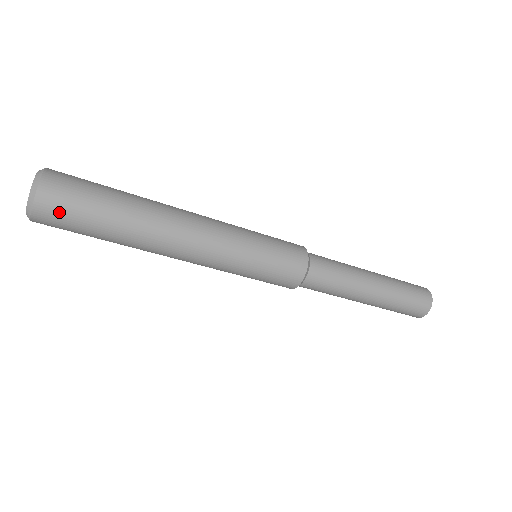
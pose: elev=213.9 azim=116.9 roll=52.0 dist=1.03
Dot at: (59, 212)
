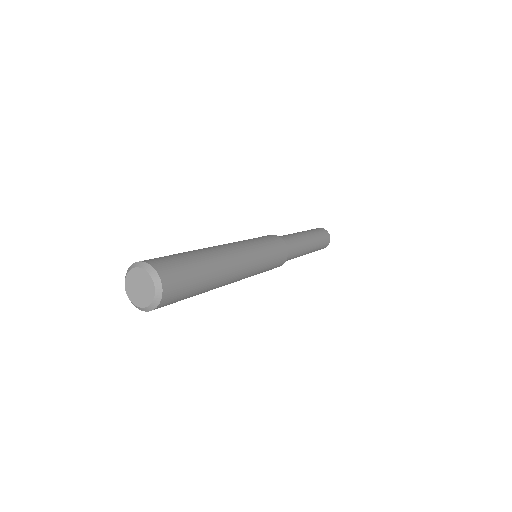
Dot at: occluded
